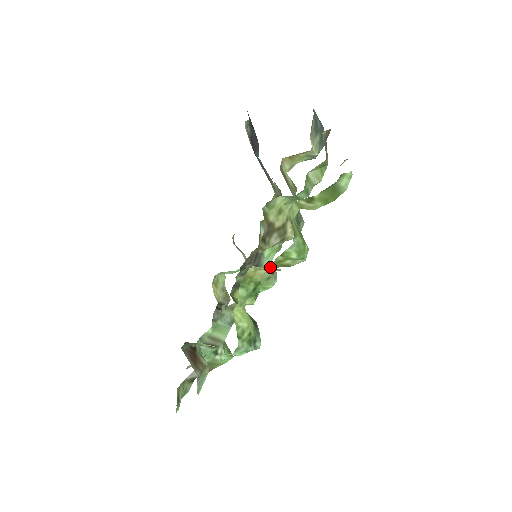
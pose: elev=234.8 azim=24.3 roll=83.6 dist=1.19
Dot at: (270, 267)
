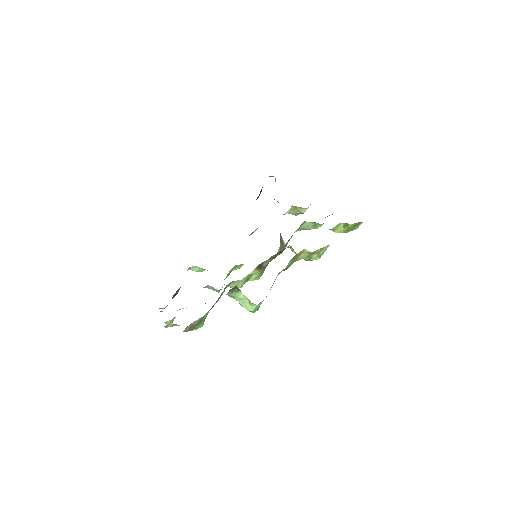
Dot at: (307, 254)
